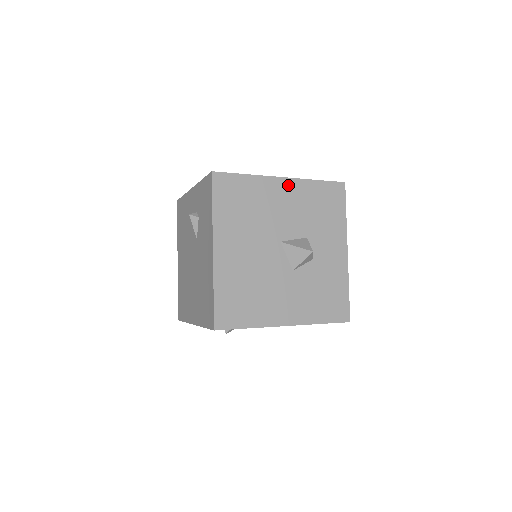
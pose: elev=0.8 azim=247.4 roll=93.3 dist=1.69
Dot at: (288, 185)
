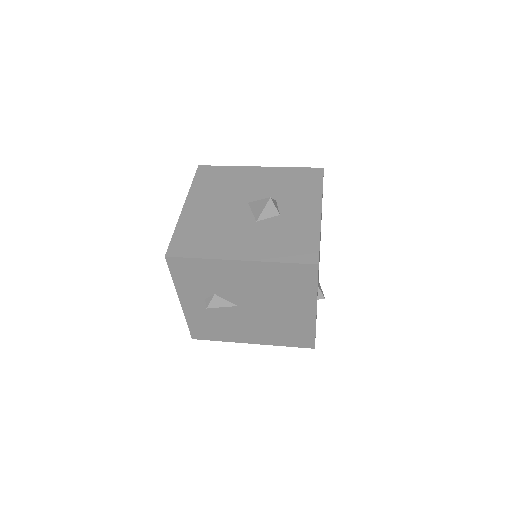
Dot at: (264, 171)
